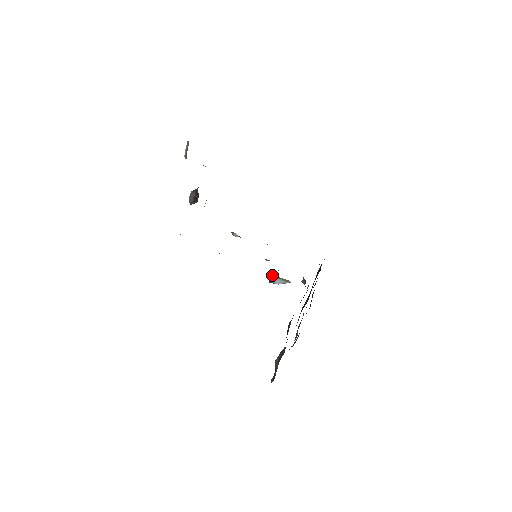
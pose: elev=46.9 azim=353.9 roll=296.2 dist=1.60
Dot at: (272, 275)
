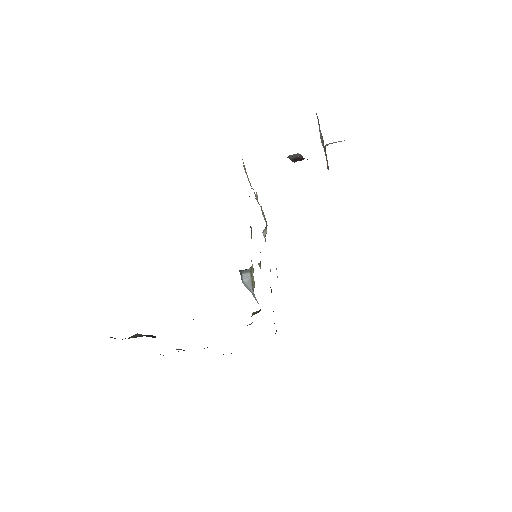
Dot at: (252, 267)
